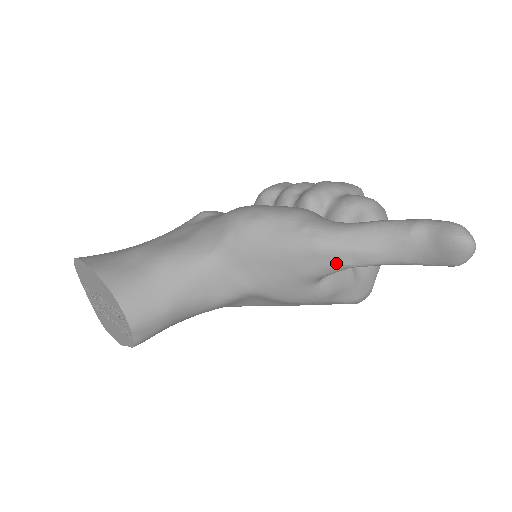
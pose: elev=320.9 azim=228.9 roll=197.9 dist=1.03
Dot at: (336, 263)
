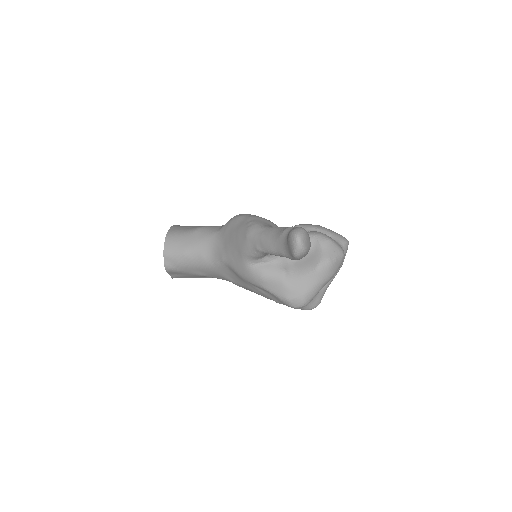
Dot at: (253, 246)
